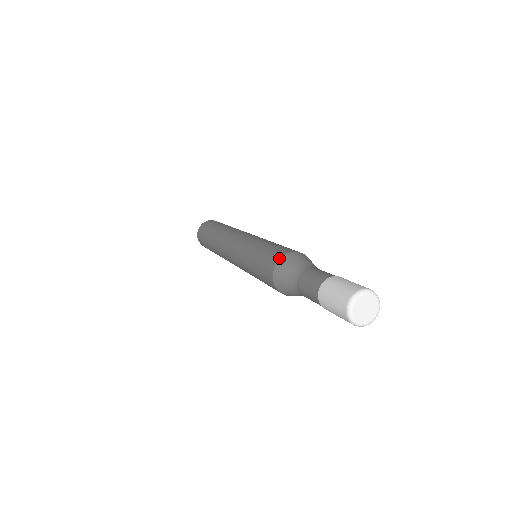
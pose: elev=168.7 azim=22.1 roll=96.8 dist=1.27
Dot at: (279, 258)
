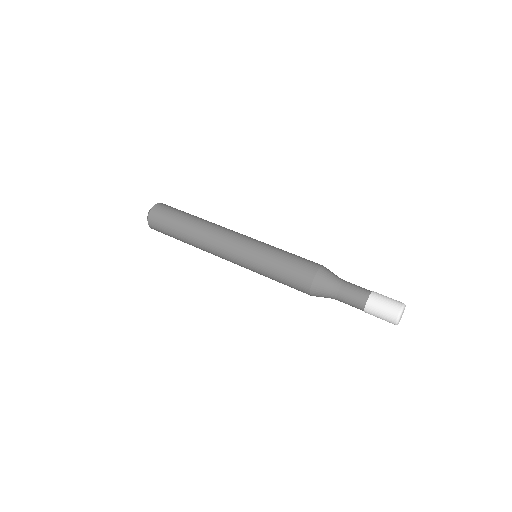
Dot at: (309, 288)
